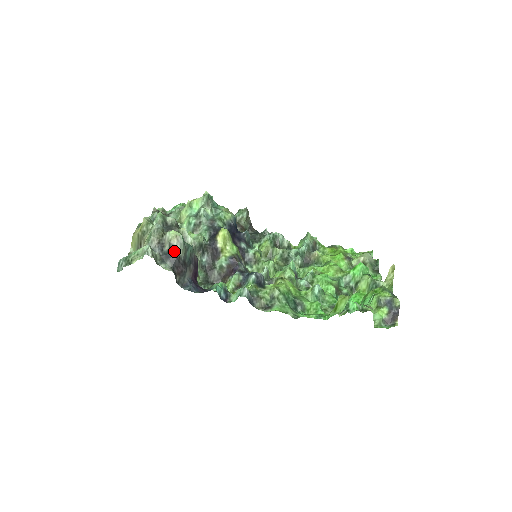
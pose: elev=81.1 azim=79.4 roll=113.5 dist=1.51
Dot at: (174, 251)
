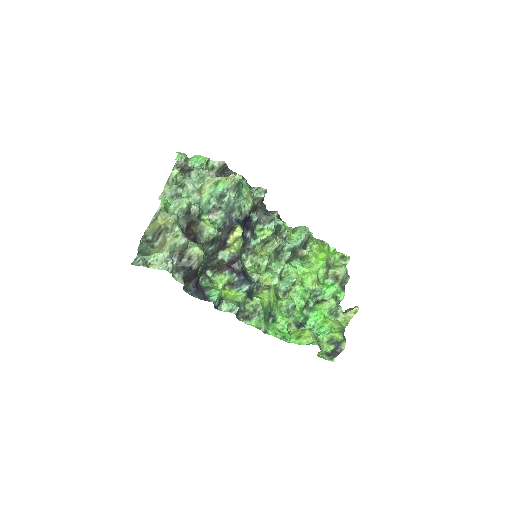
Dot at: (191, 266)
